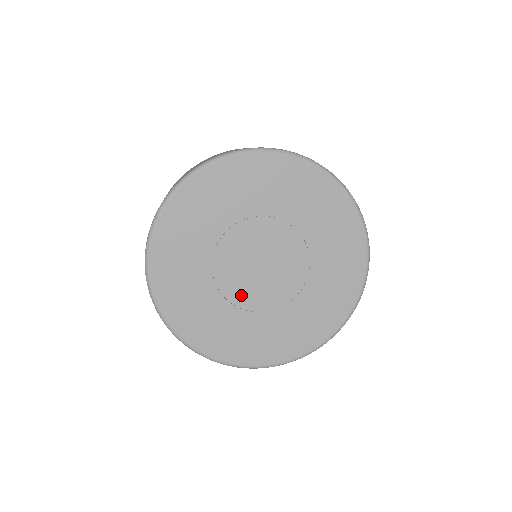
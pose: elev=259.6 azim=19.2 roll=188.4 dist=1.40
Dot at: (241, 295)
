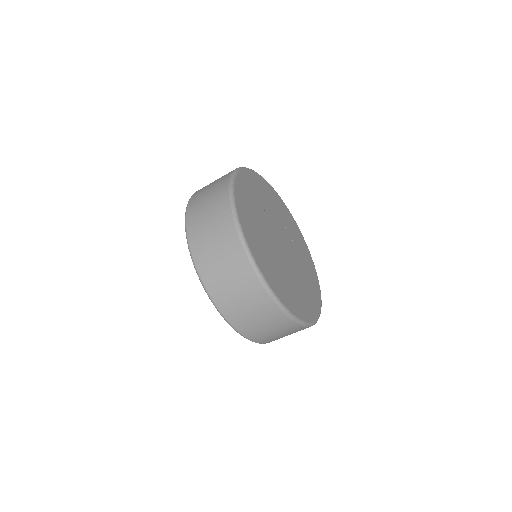
Dot at: (285, 265)
